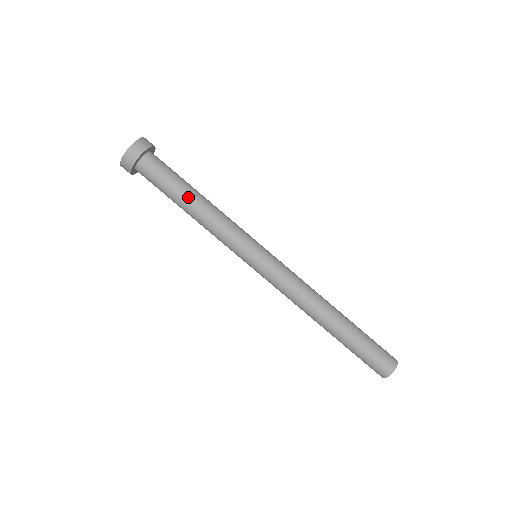
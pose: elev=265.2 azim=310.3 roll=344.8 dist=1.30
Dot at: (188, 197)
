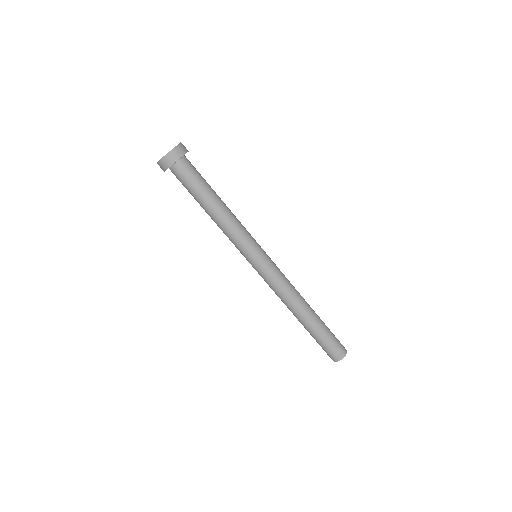
Dot at: (213, 199)
